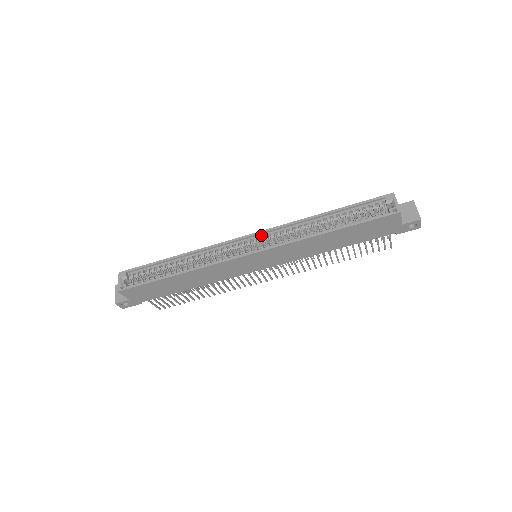
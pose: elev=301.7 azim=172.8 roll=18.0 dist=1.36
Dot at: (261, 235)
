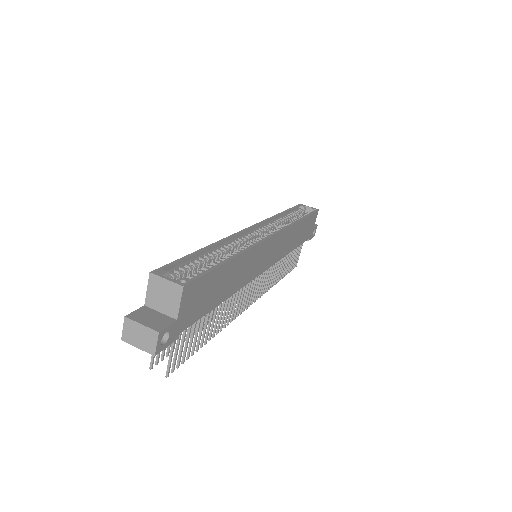
Dot at: (259, 227)
